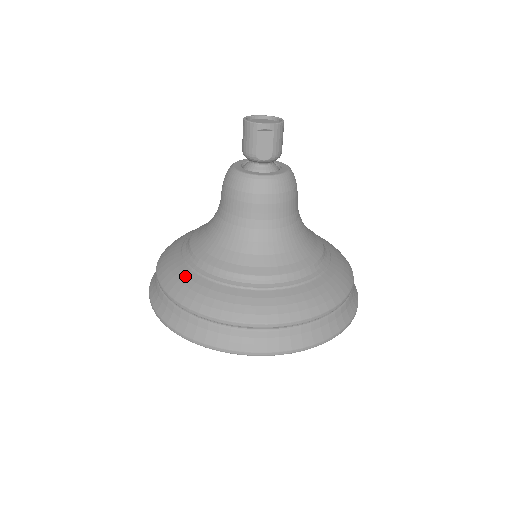
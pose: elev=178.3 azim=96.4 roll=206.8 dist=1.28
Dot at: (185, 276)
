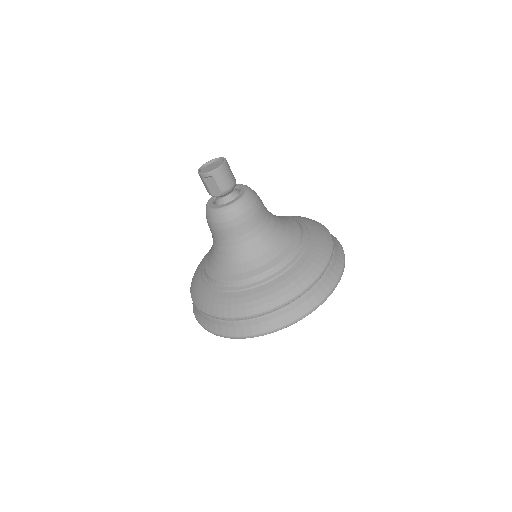
Dot at: (197, 280)
